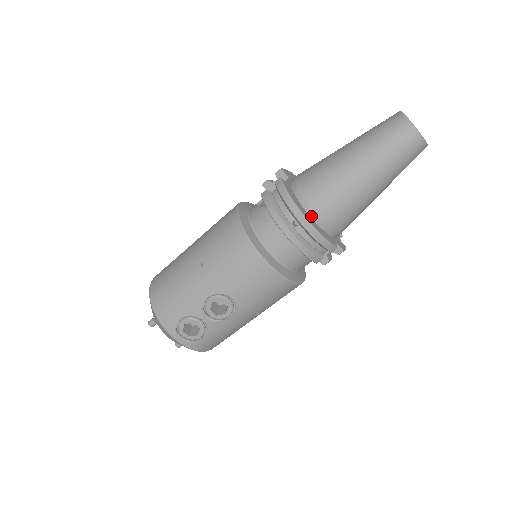
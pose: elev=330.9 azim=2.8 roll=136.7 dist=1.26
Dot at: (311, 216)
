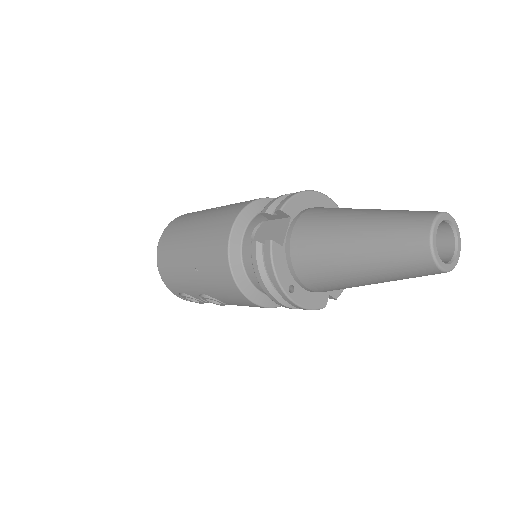
Dot at: (299, 284)
